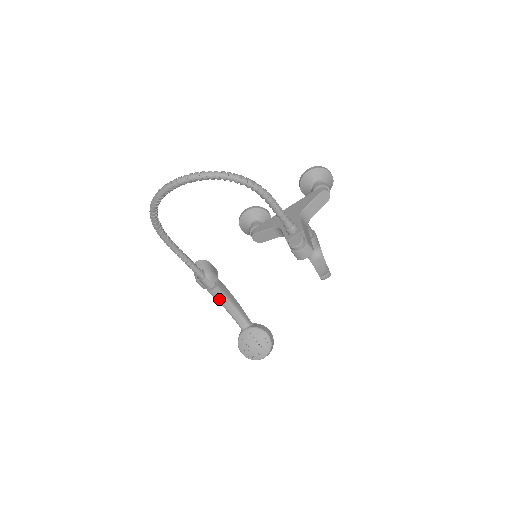
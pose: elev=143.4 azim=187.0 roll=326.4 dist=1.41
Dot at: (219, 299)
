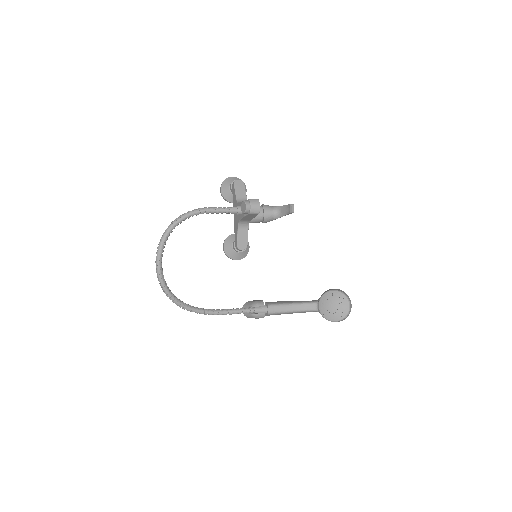
Dot at: (280, 310)
